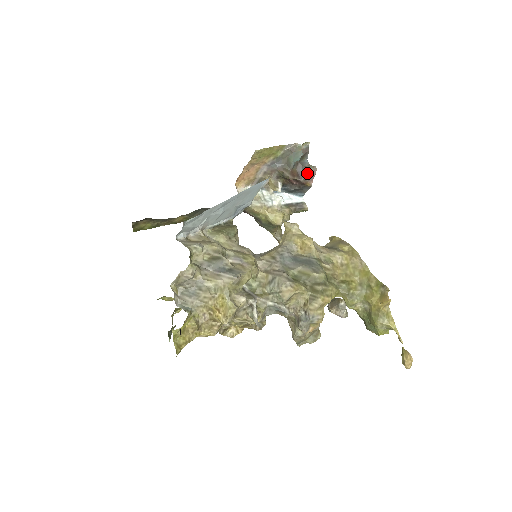
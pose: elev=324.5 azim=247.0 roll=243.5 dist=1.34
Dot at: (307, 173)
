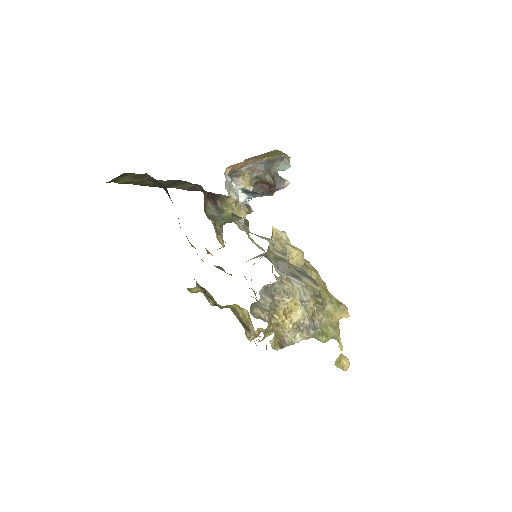
Dot at: (280, 184)
